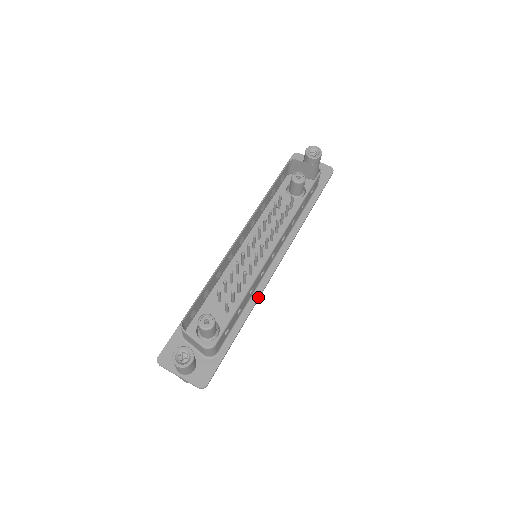
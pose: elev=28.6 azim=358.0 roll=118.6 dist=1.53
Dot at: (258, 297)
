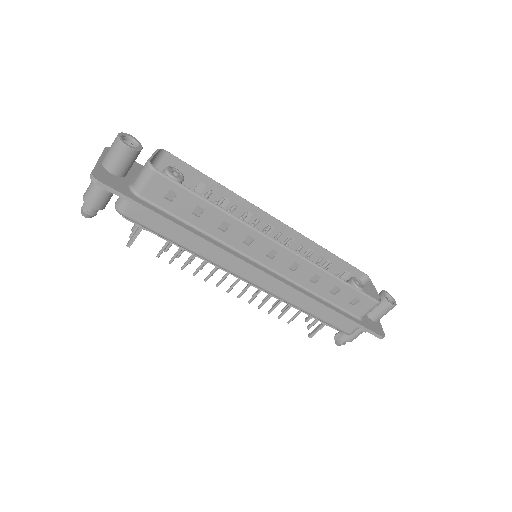
Dot at: (218, 245)
